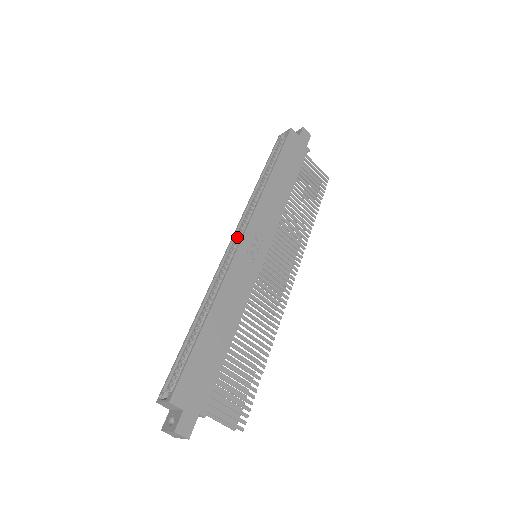
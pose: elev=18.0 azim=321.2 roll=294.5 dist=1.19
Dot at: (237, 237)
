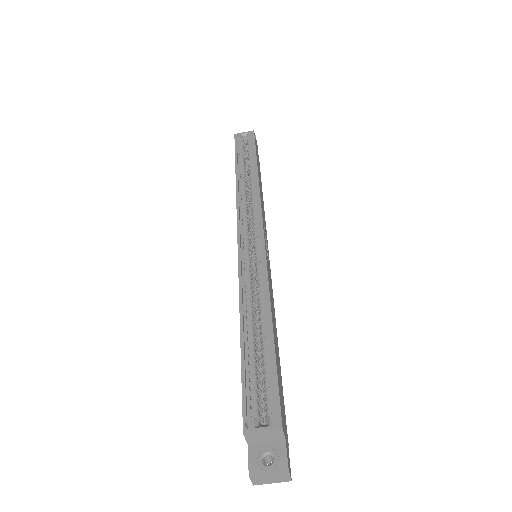
Dot at: (245, 229)
